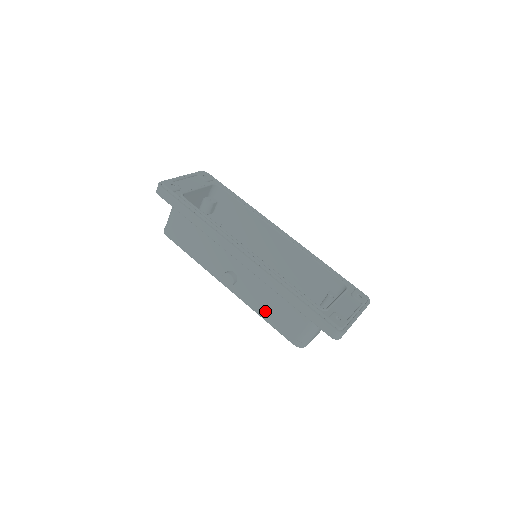
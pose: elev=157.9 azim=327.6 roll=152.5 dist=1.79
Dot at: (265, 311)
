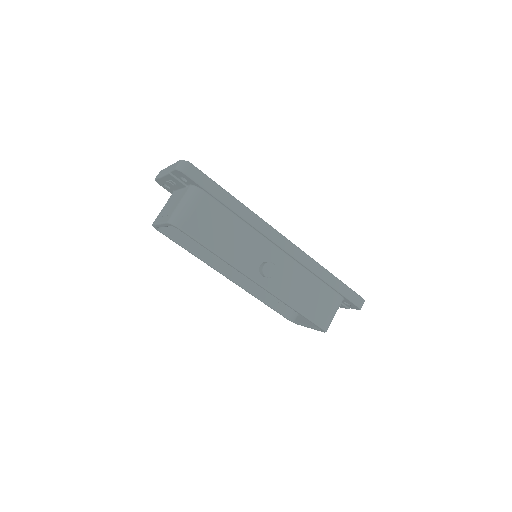
Dot at: (299, 300)
